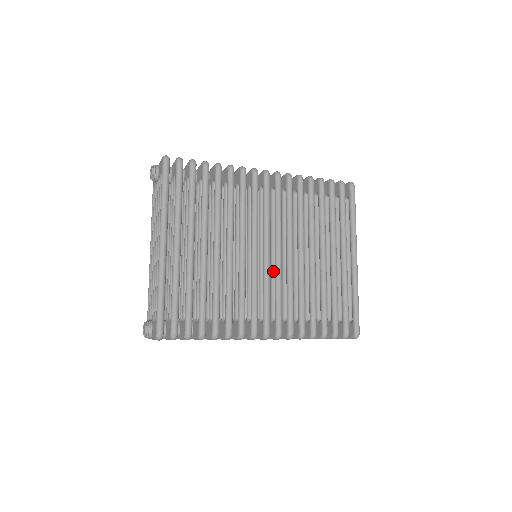
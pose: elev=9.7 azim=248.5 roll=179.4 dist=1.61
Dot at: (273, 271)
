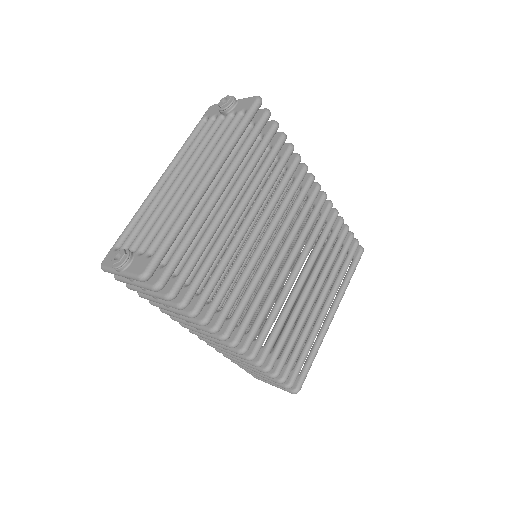
Dot at: occluded
